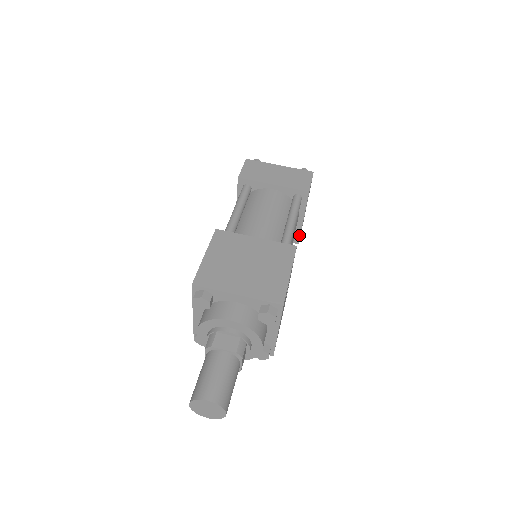
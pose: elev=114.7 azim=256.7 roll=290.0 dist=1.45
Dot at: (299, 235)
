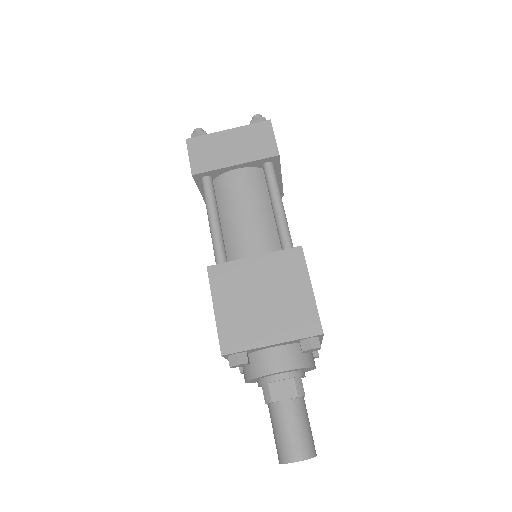
Dot at: (282, 190)
